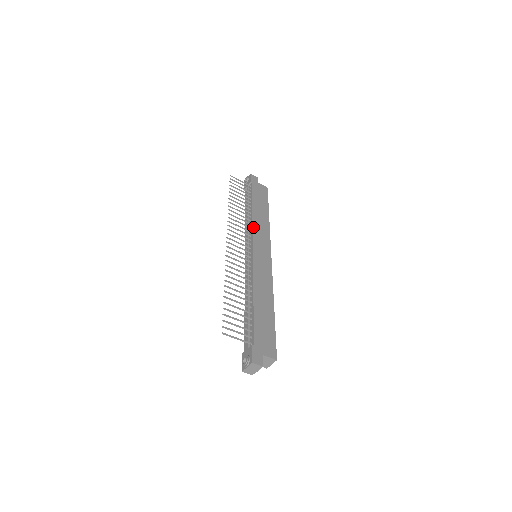
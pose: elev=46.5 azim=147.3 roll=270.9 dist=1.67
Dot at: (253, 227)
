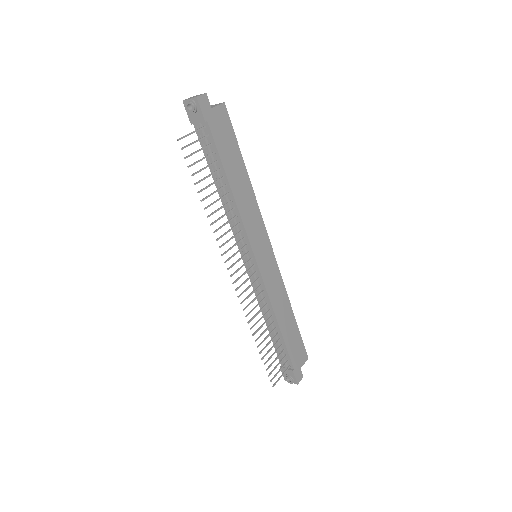
Dot at: (244, 224)
